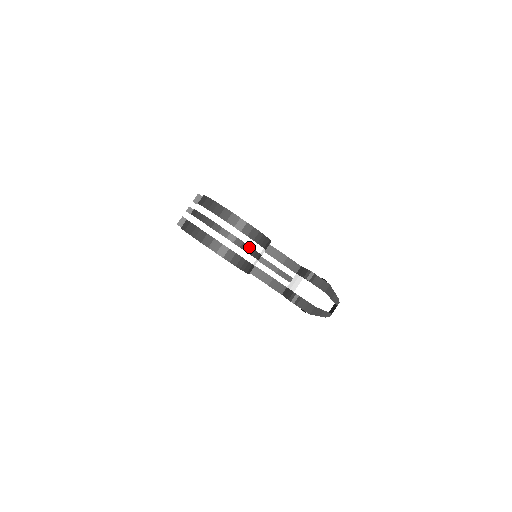
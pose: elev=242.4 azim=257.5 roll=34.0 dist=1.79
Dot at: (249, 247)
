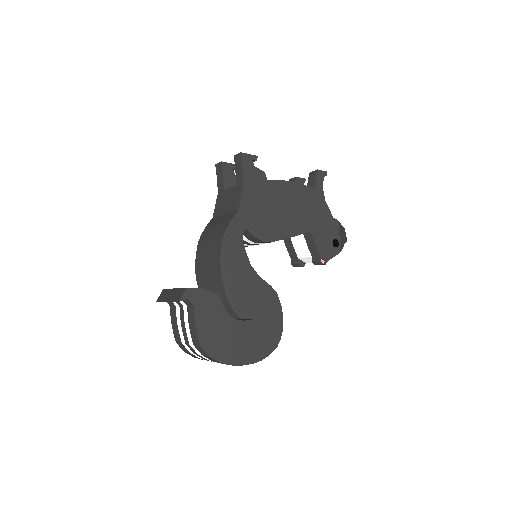
Dot at: occluded
